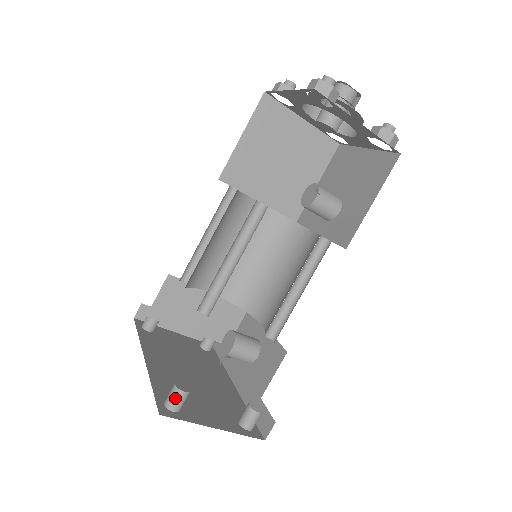
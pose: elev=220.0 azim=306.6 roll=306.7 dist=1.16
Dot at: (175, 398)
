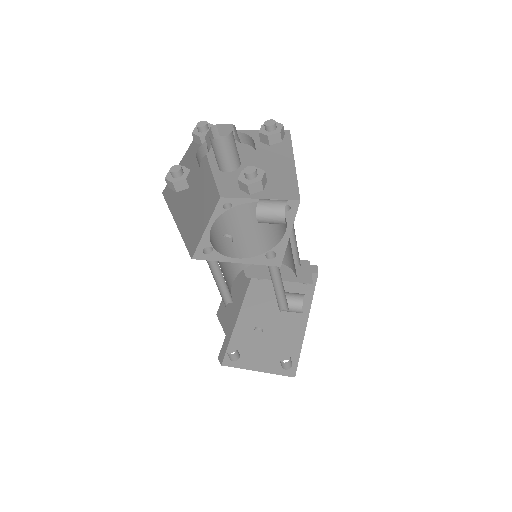
Dot at: (229, 356)
